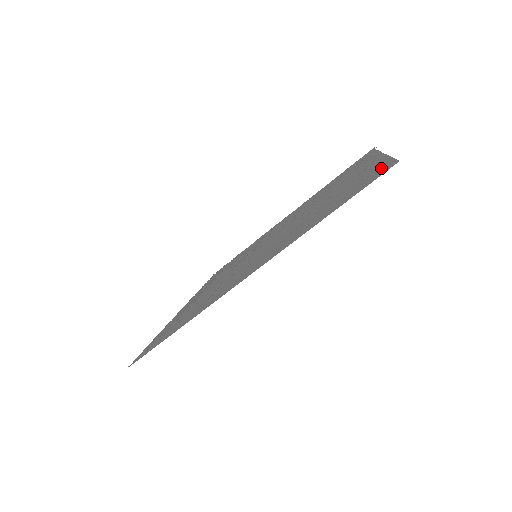
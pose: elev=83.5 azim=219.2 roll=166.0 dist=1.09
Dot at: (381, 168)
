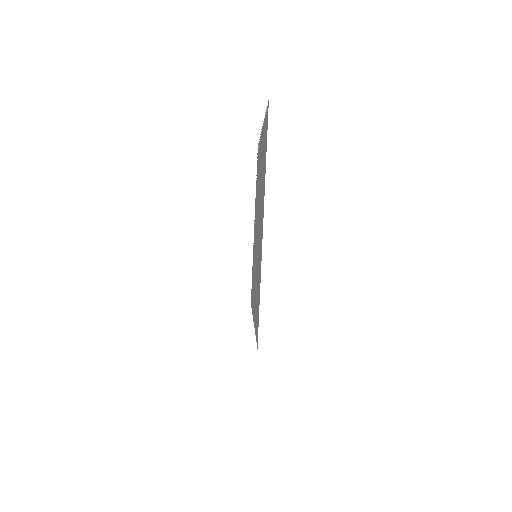
Dot at: (258, 315)
